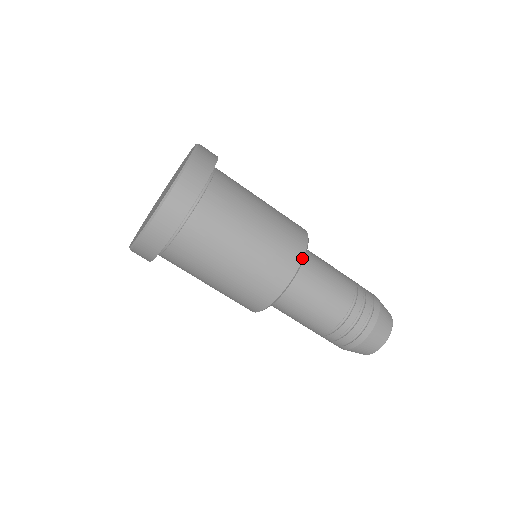
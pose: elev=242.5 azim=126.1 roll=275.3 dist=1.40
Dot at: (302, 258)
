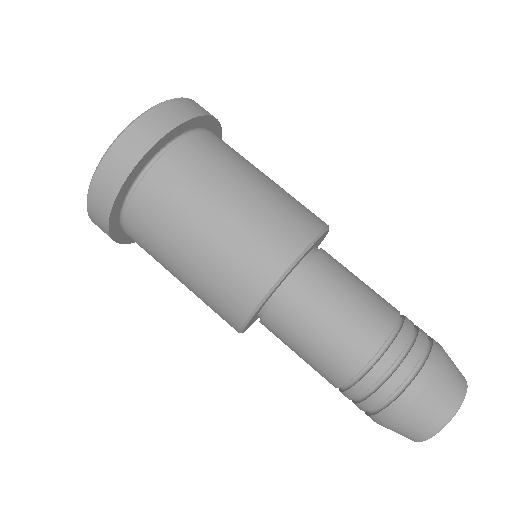
Dot at: (324, 227)
